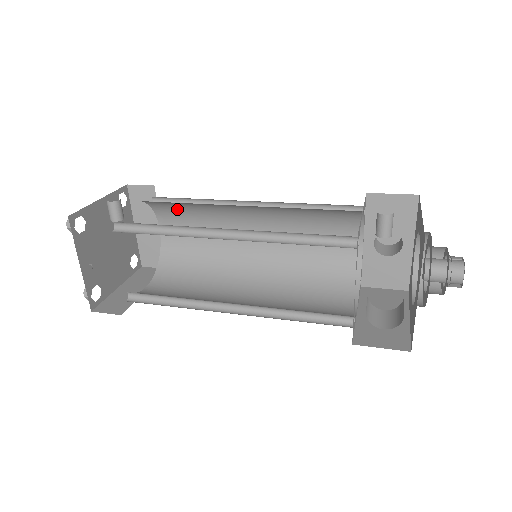
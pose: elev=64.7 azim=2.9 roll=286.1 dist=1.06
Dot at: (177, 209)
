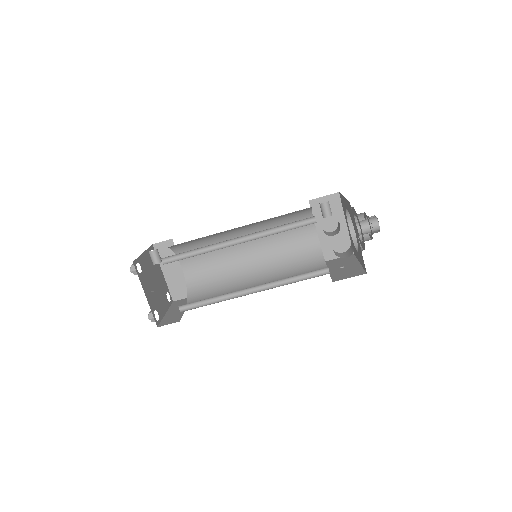
Dot at: (193, 248)
